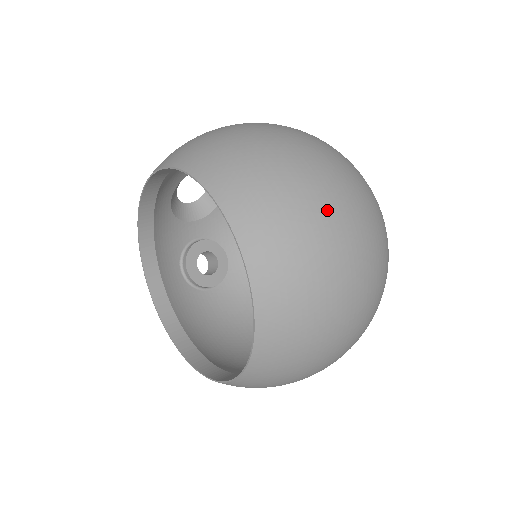
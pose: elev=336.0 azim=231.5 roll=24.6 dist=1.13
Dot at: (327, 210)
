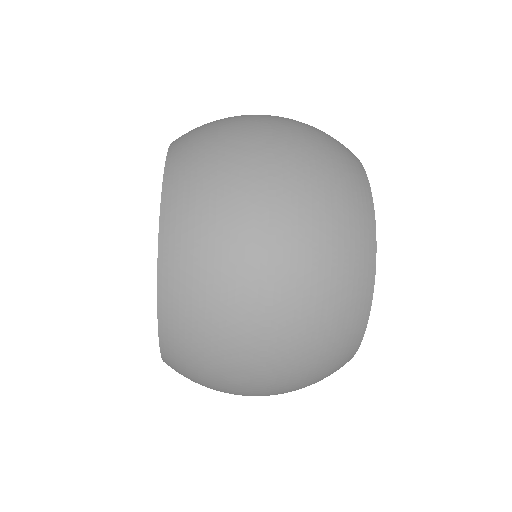
Dot at: (257, 237)
